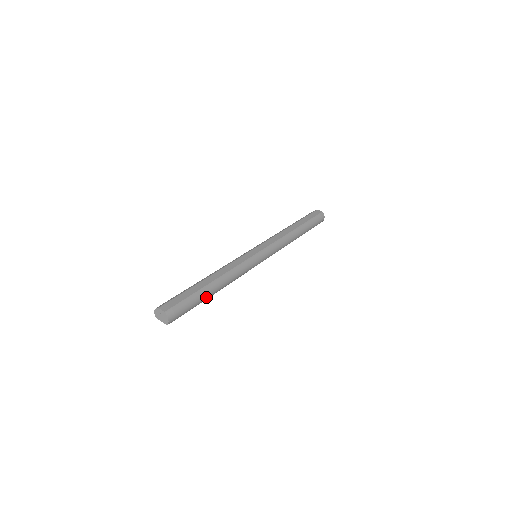
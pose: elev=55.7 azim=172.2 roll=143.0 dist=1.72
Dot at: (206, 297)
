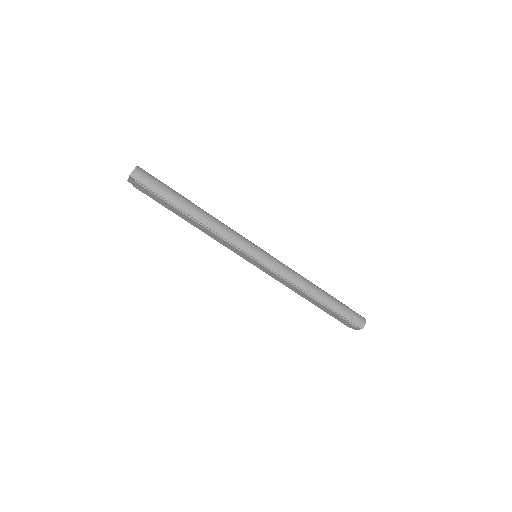
Dot at: (180, 202)
